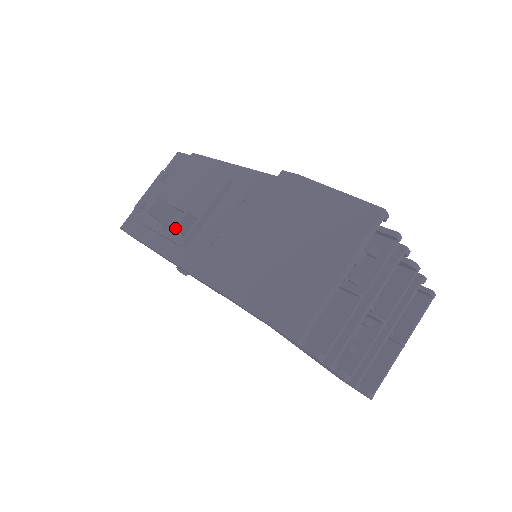
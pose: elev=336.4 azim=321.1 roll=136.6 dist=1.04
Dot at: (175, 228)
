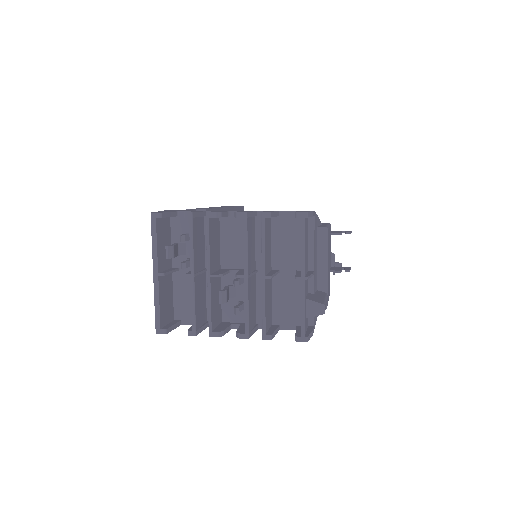
Dot at: occluded
